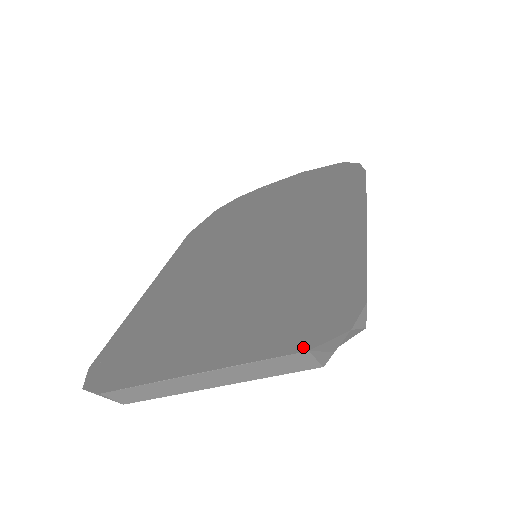
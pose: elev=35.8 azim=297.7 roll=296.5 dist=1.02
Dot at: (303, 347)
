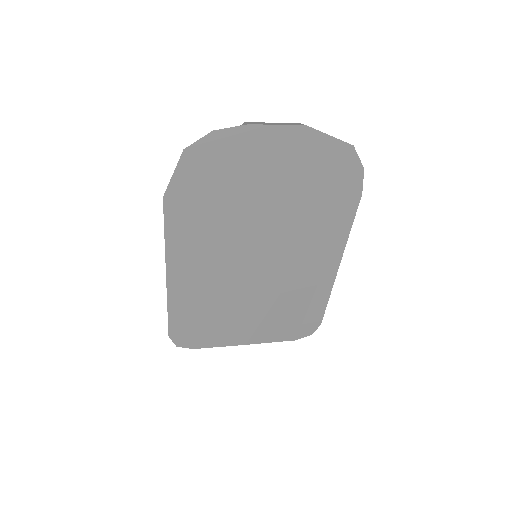
Dot at: (294, 339)
